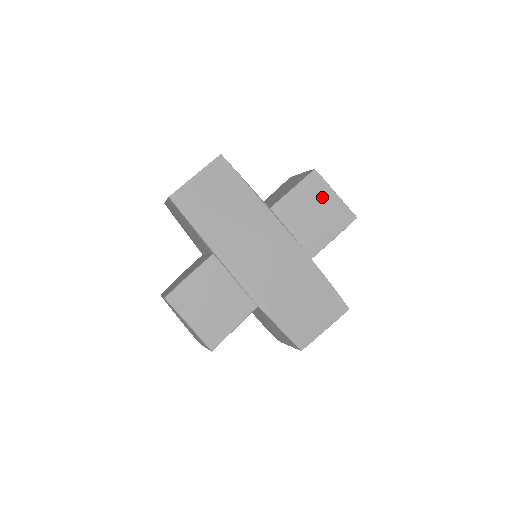
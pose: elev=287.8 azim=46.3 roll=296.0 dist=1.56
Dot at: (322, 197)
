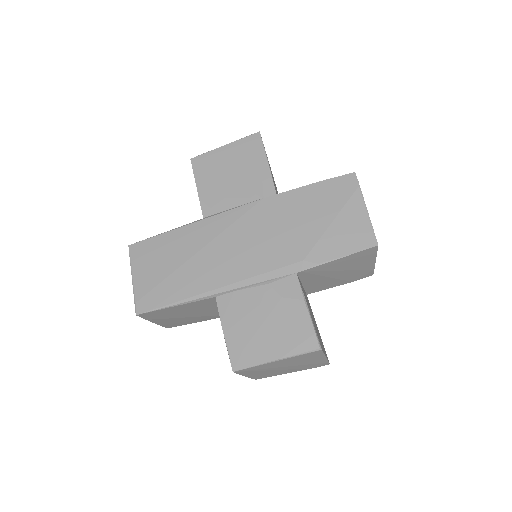
Dot at: (220, 161)
